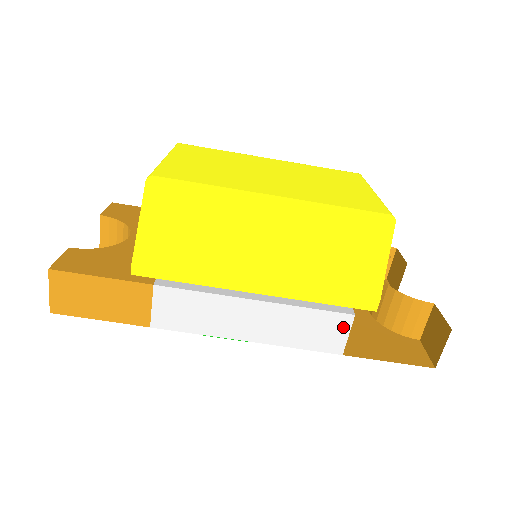
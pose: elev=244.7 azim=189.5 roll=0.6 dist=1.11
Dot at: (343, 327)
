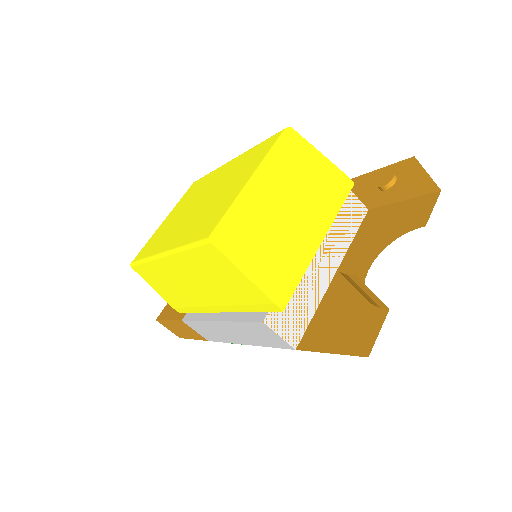
Dot at: (269, 331)
